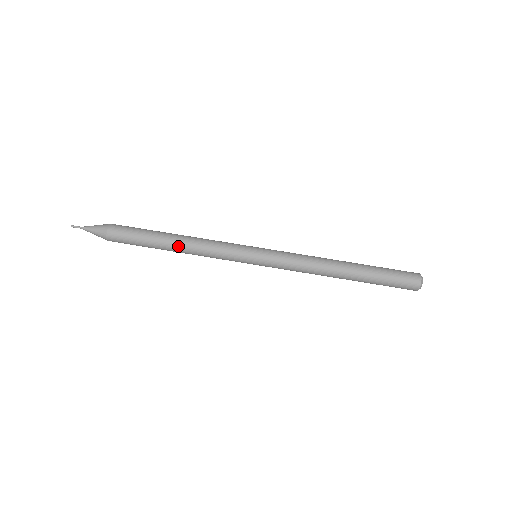
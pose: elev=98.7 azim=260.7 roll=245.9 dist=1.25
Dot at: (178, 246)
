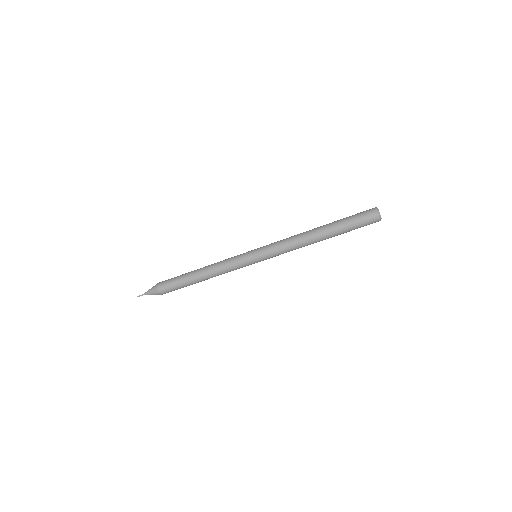
Dot at: occluded
